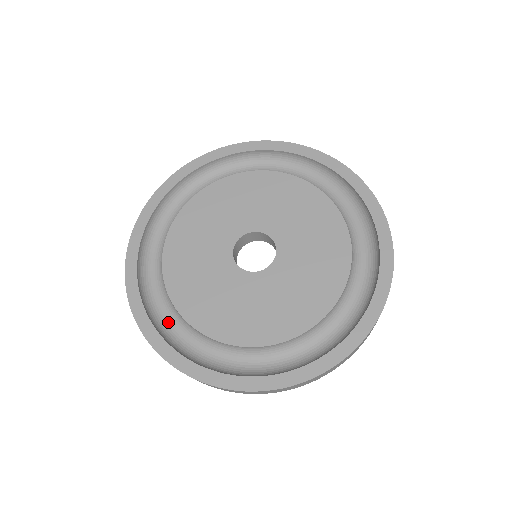
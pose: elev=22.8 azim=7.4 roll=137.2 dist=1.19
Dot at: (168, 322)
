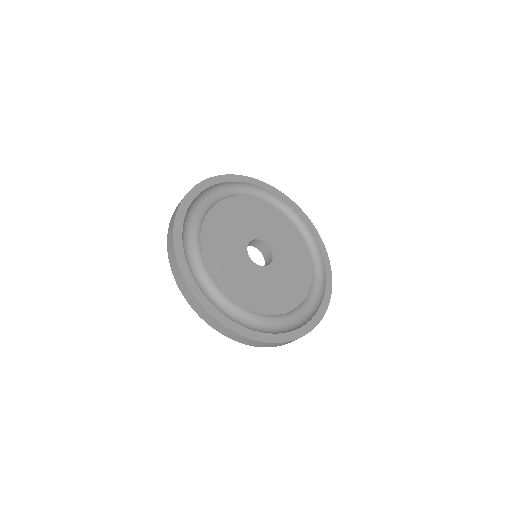
Dot at: (191, 267)
